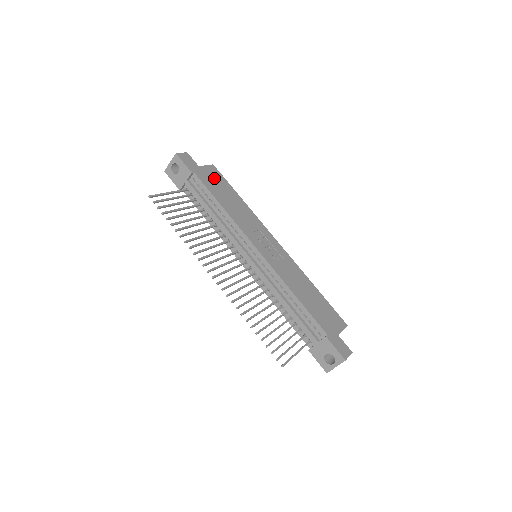
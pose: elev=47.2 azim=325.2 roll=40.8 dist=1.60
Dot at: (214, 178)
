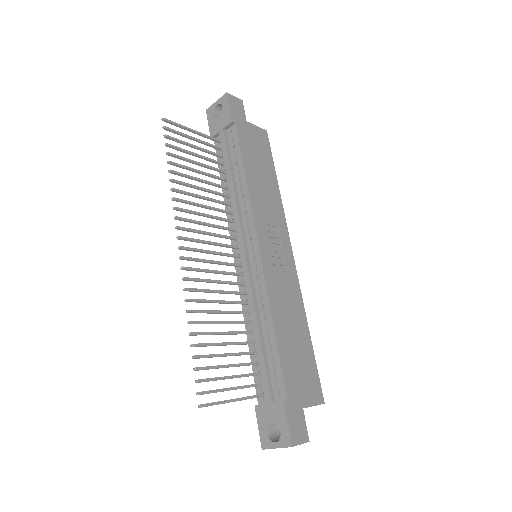
Dot at: (257, 143)
